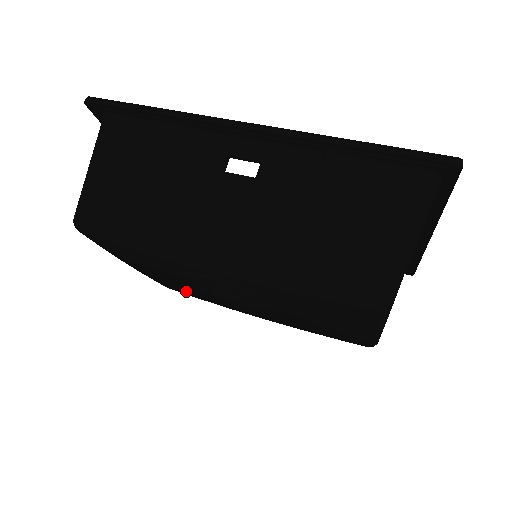
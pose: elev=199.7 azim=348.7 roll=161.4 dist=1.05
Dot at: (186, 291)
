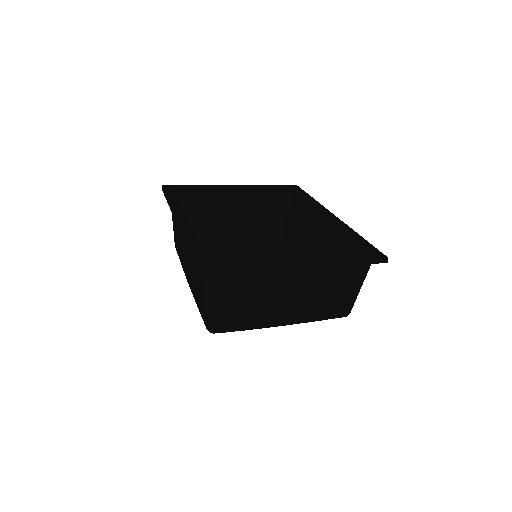
Dot at: occluded
